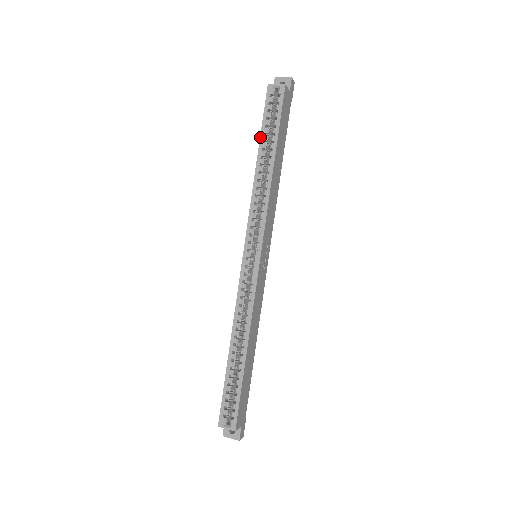
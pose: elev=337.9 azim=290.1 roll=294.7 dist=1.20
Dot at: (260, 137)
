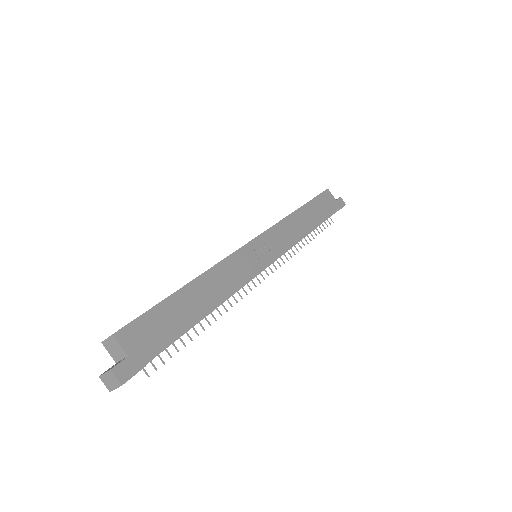
Dot at: occluded
